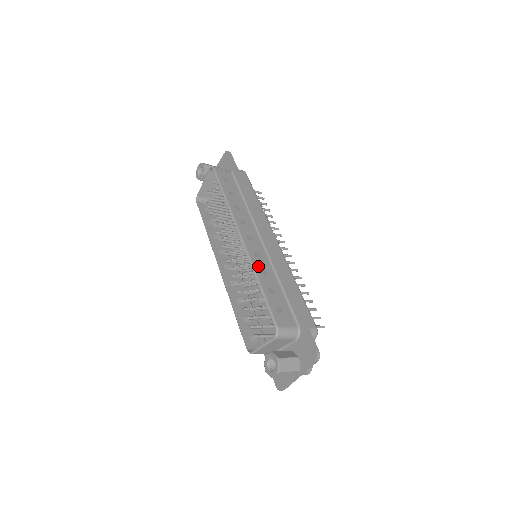
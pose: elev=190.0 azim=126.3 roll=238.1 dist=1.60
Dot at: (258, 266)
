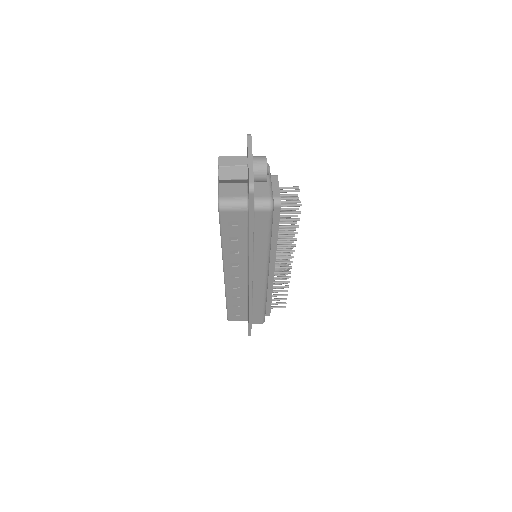
Dot at: (231, 294)
